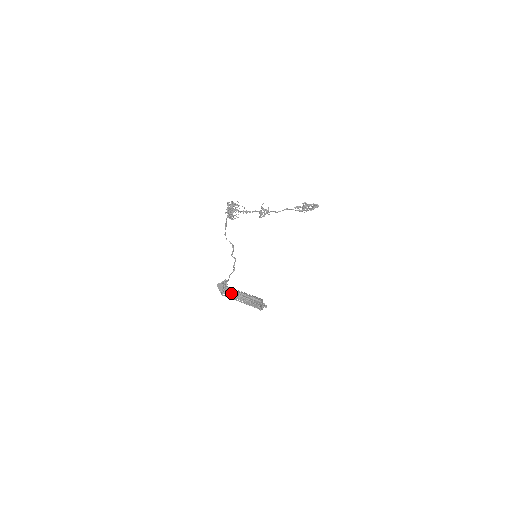
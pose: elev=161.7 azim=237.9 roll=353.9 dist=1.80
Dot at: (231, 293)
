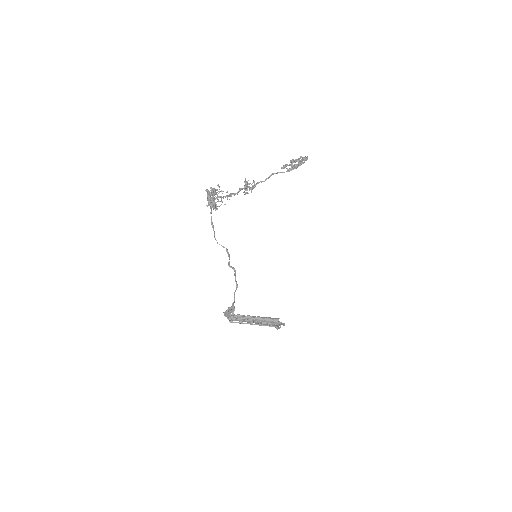
Dot at: (242, 320)
